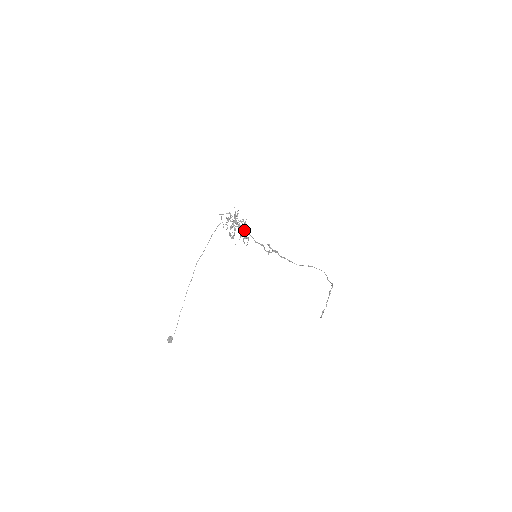
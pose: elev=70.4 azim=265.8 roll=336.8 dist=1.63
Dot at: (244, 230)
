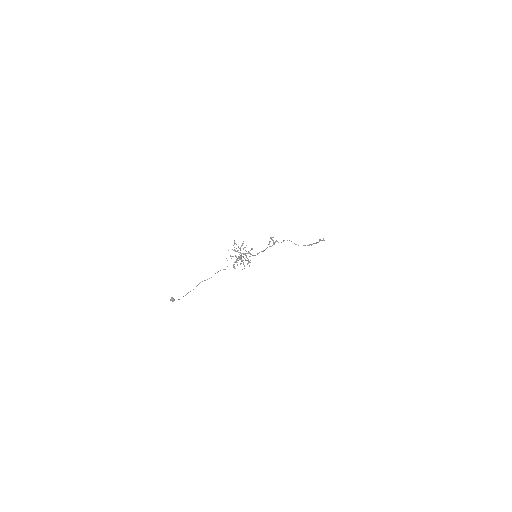
Dot at: occluded
